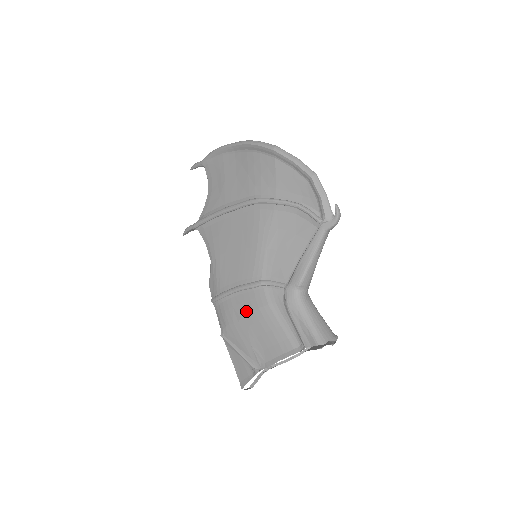
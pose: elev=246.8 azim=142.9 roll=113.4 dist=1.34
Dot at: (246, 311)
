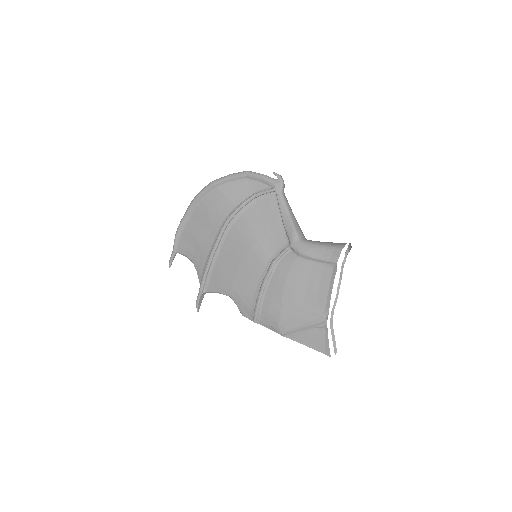
Dot at: (281, 292)
